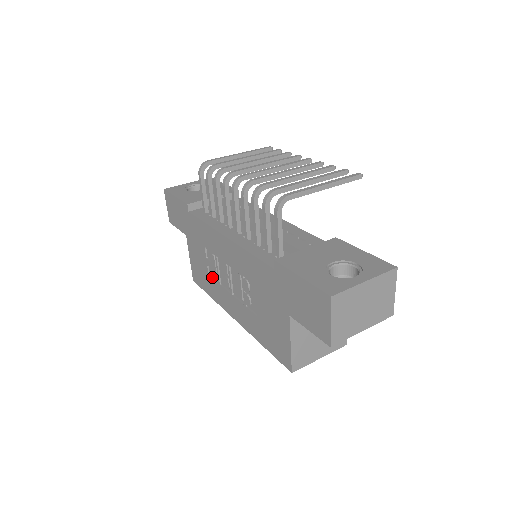
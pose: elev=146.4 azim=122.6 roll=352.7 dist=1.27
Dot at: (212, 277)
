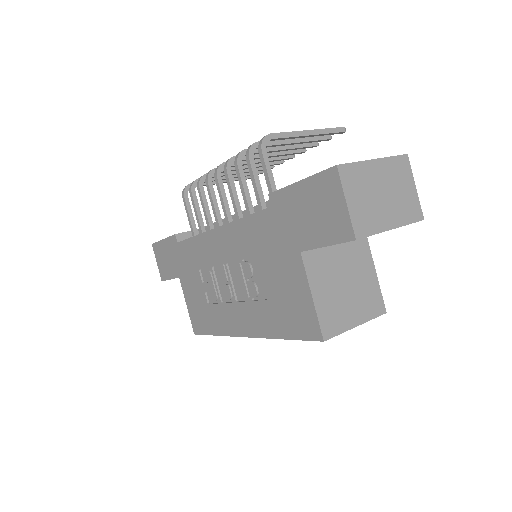
Dot at: (212, 303)
